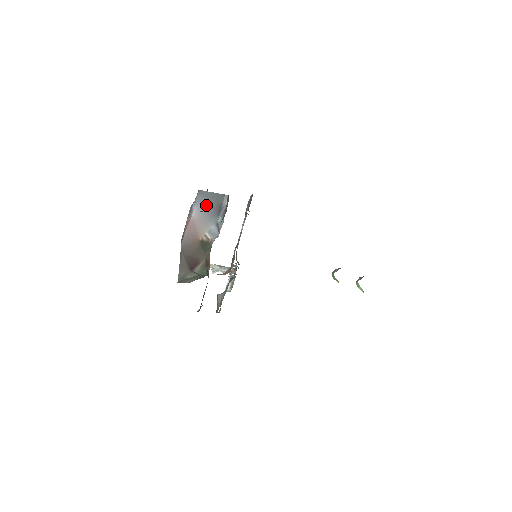
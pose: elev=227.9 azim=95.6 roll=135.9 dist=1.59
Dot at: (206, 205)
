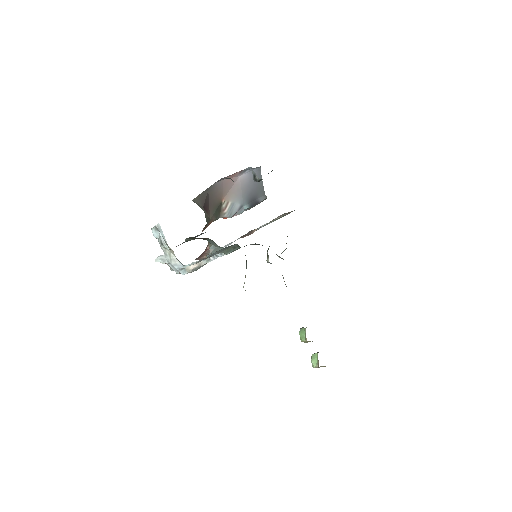
Dot at: (251, 183)
